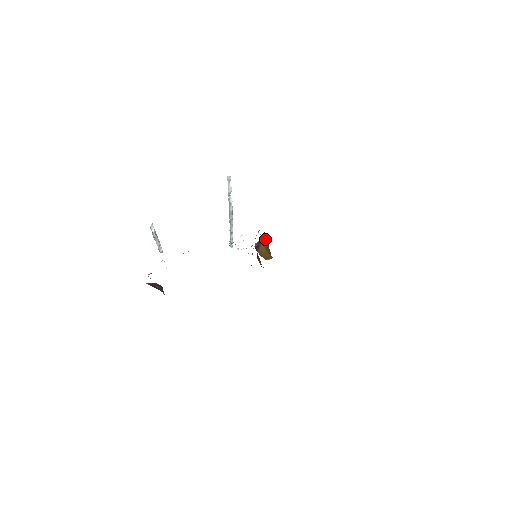
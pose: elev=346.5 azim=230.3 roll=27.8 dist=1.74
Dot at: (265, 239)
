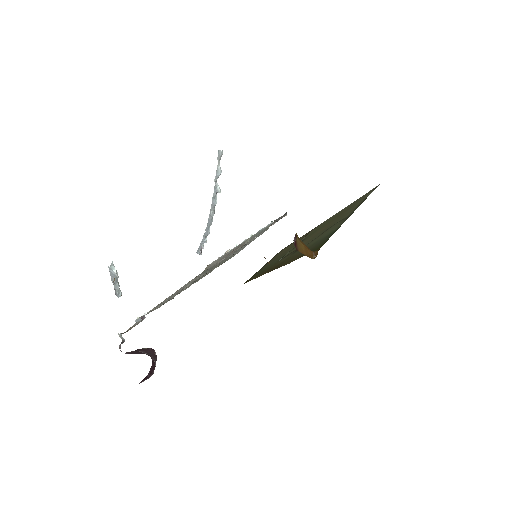
Dot at: occluded
